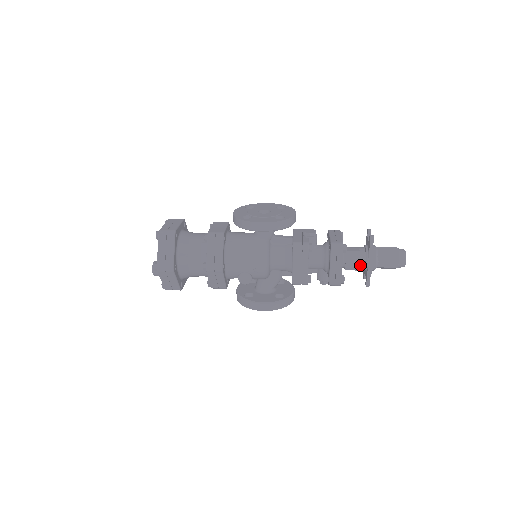
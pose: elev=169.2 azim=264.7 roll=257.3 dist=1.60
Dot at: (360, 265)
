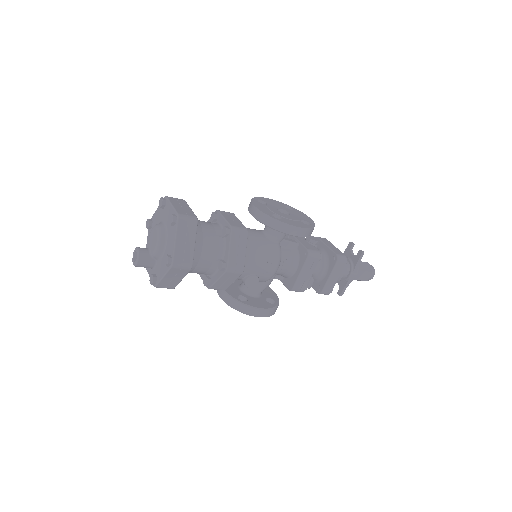
Dot at: (343, 276)
